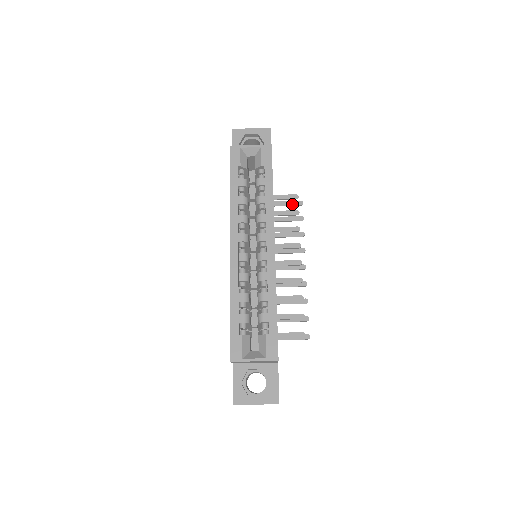
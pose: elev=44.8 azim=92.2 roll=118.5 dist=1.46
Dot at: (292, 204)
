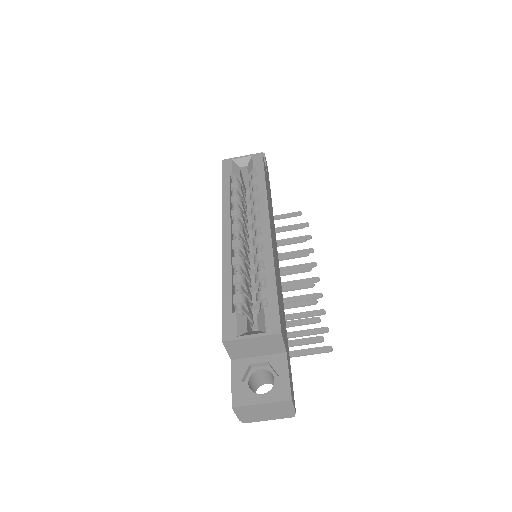
Dot at: occluded
